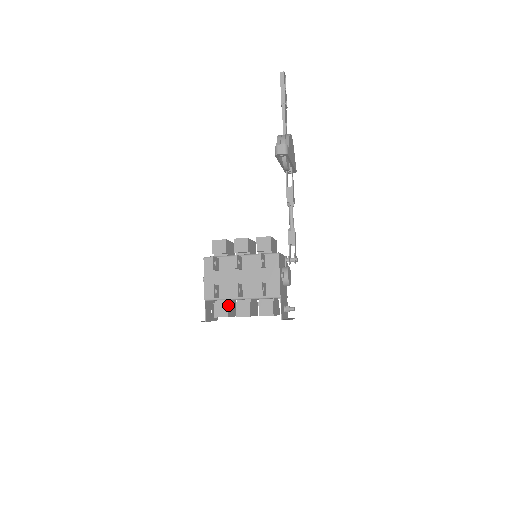
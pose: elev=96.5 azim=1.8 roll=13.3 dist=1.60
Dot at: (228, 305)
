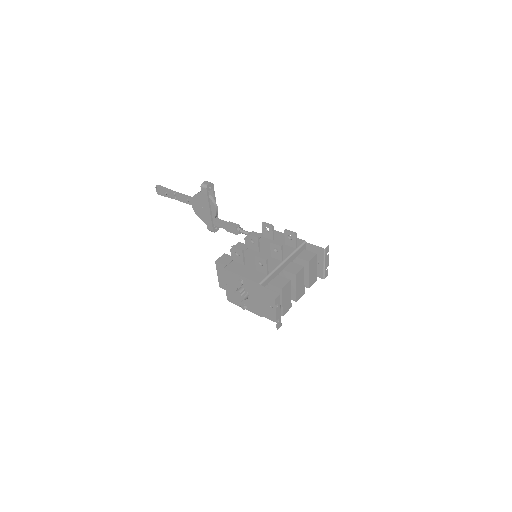
Dot at: (280, 278)
